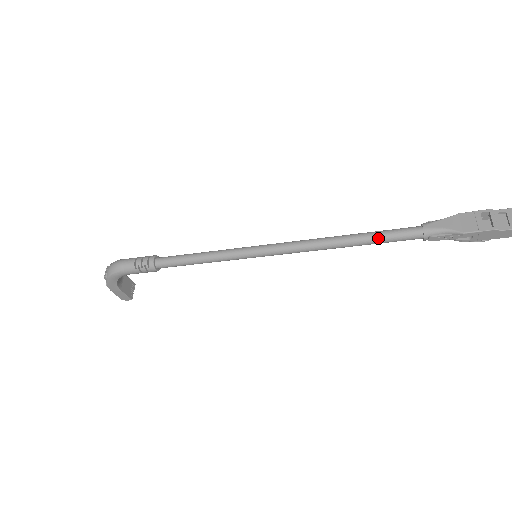
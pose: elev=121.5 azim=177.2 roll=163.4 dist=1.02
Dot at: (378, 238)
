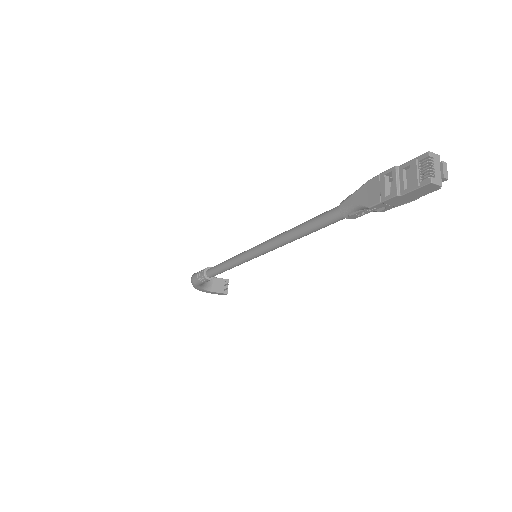
Dot at: (312, 227)
